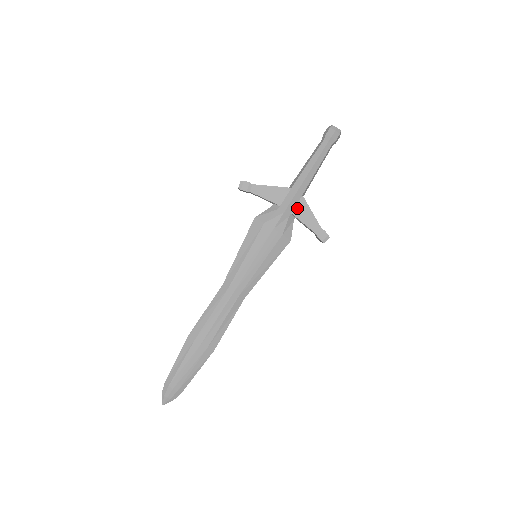
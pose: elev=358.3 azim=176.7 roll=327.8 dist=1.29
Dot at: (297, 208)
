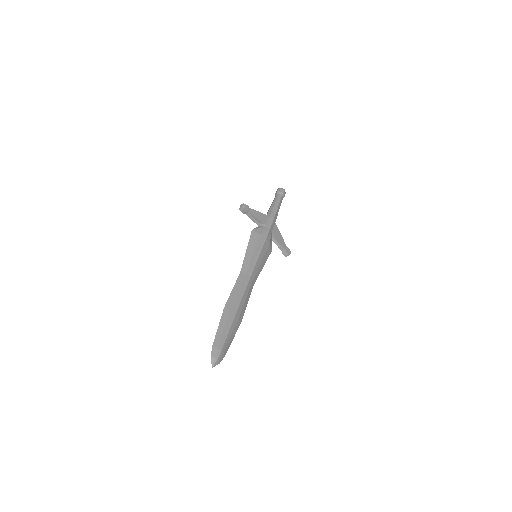
Dot at: (274, 229)
